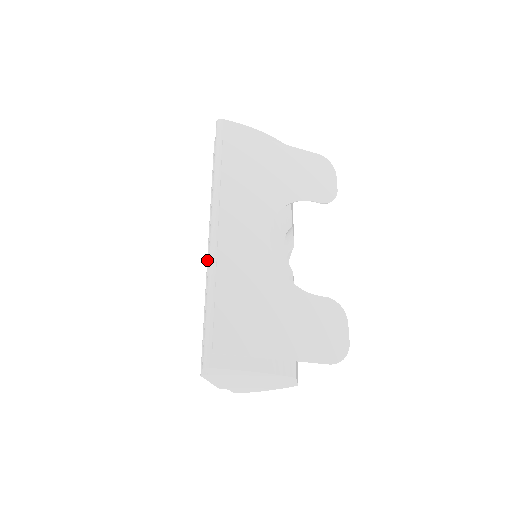
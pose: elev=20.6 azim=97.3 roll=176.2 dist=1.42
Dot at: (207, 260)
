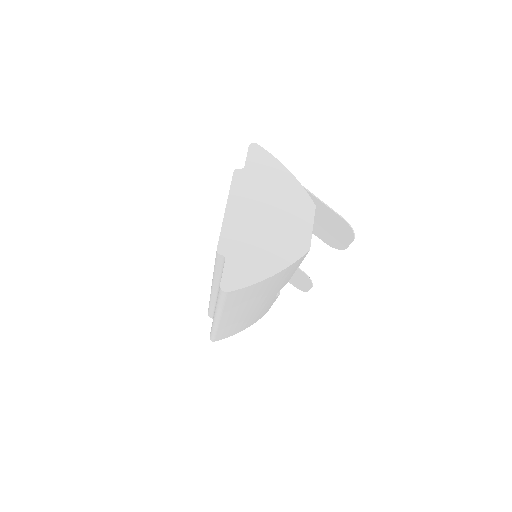
Dot at: occluded
